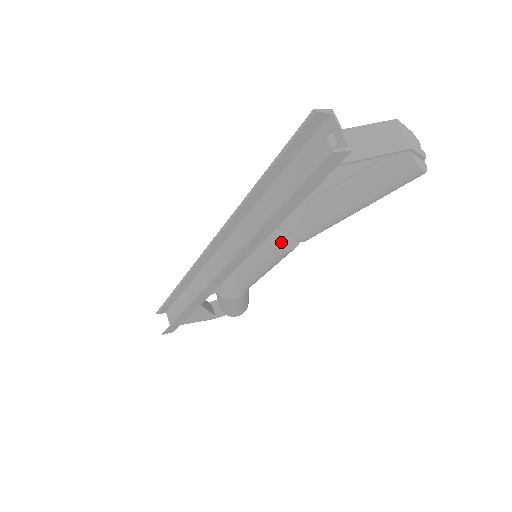
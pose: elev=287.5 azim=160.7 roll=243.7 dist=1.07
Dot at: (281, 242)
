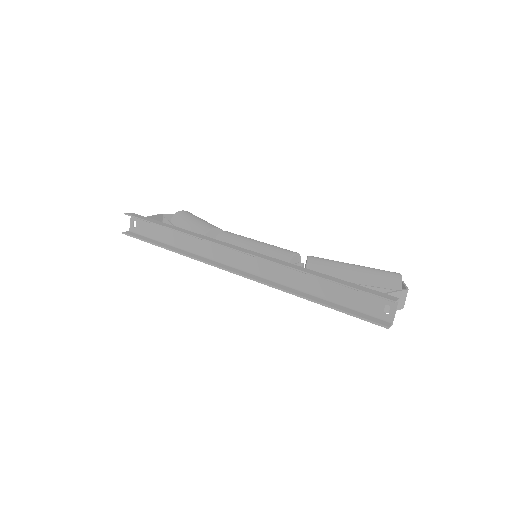
Dot at: occluded
